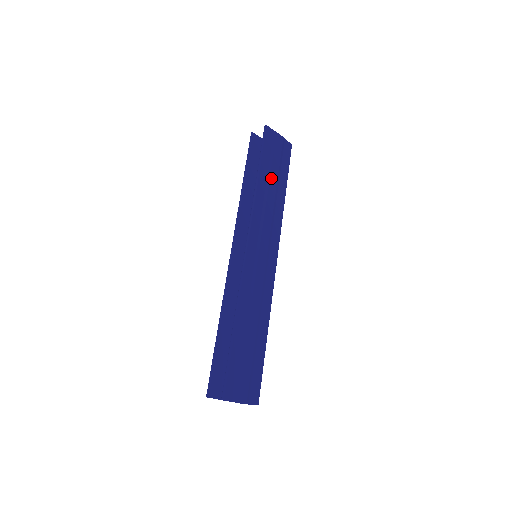
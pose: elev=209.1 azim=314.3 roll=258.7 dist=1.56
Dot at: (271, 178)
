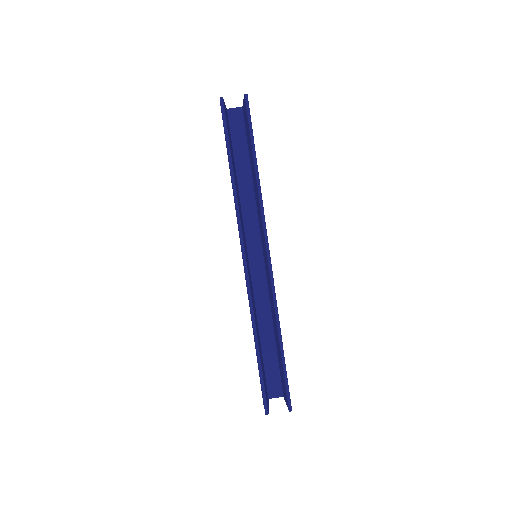
Dot at: occluded
